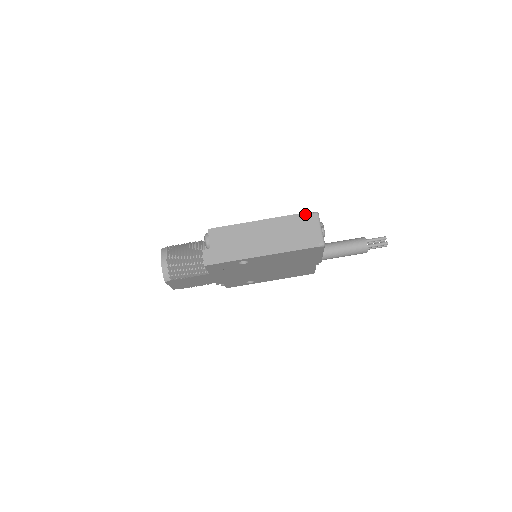
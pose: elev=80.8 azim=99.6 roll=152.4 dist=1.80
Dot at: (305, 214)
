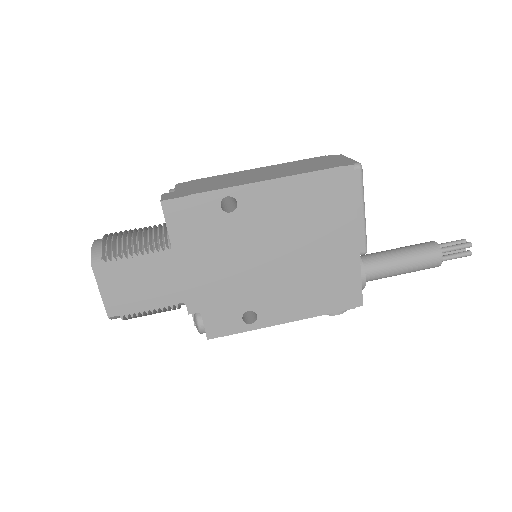
Dot at: (323, 156)
